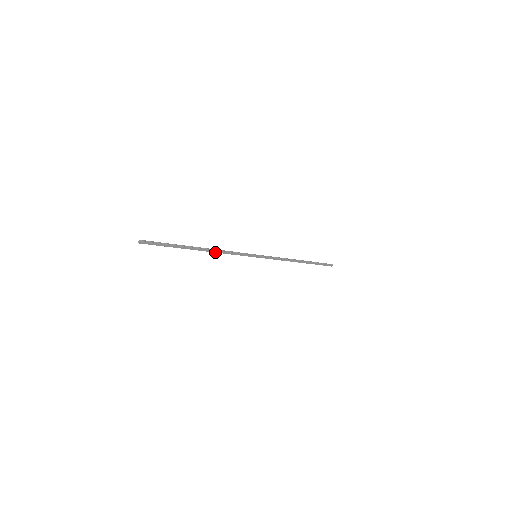
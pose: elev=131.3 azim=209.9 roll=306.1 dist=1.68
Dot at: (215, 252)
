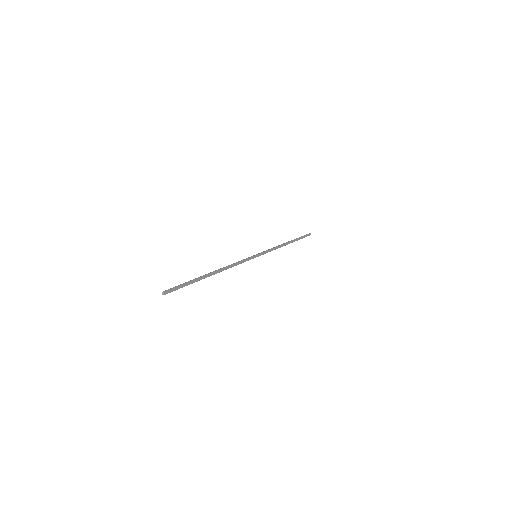
Dot at: (226, 269)
